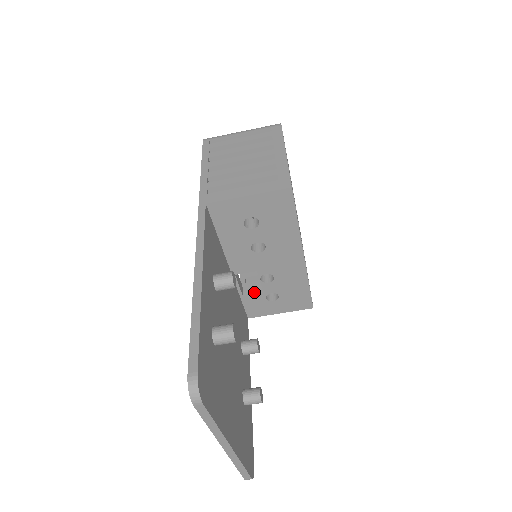
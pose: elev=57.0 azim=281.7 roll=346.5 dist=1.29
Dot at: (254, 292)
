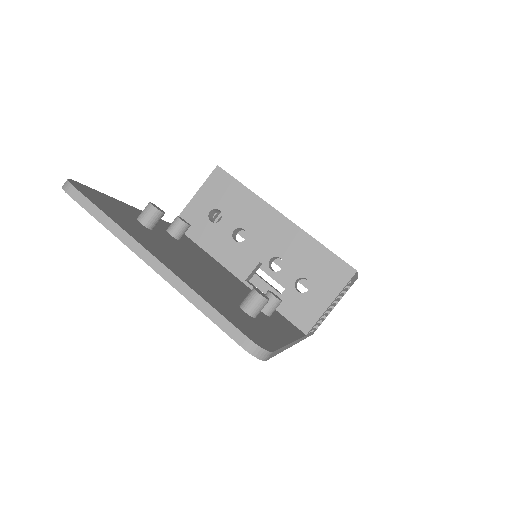
Dot at: (282, 293)
